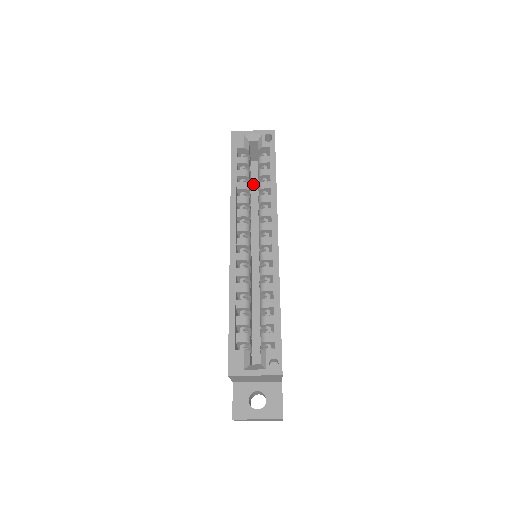
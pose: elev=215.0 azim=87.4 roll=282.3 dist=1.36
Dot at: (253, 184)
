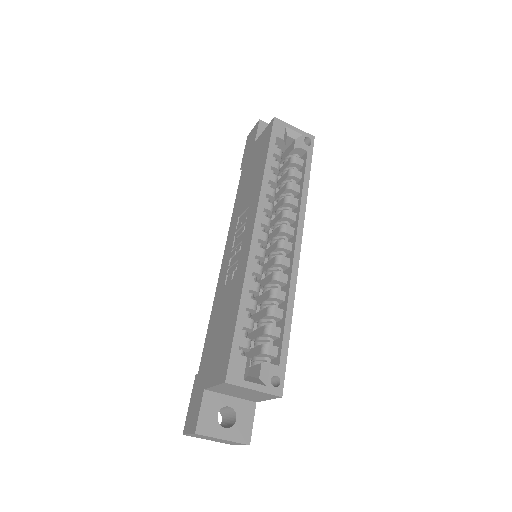
Dot at: occluded
